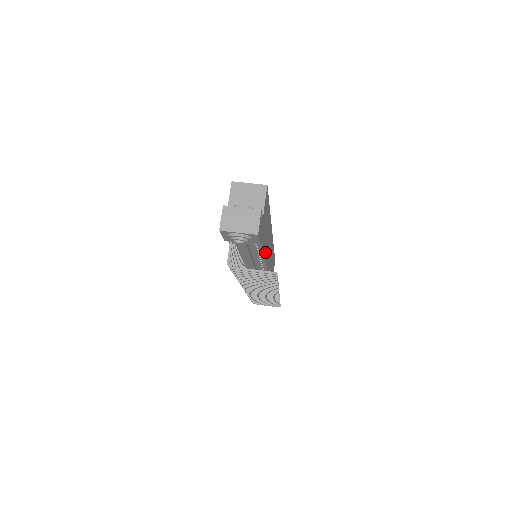
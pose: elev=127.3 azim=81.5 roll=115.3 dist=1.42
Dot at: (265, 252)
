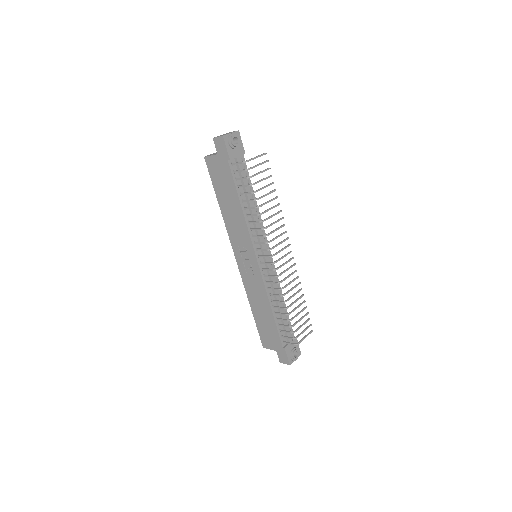
Dot at: occluded
